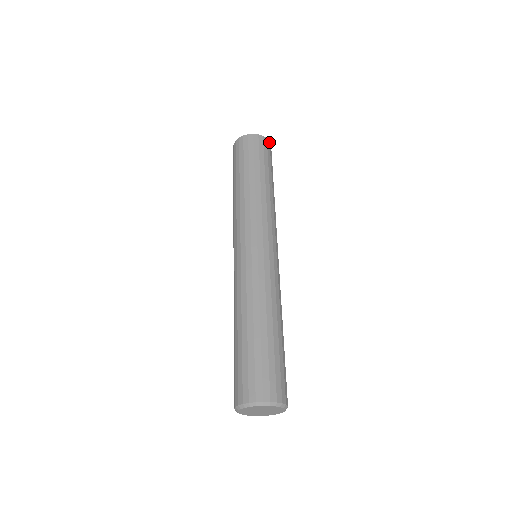
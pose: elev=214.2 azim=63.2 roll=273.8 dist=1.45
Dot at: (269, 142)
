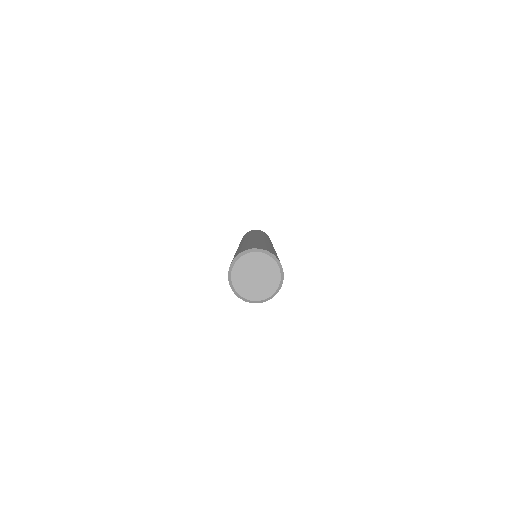
Dot at: occluded
